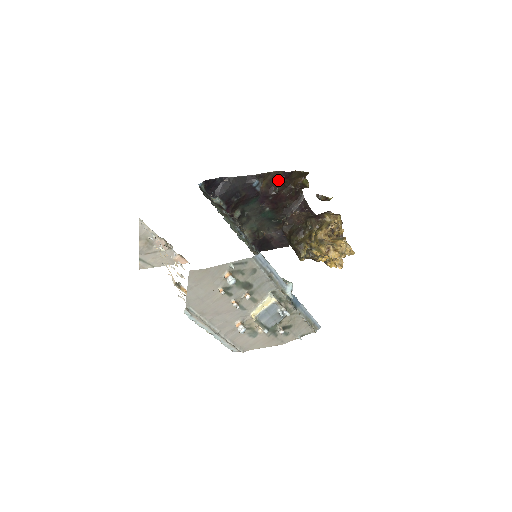
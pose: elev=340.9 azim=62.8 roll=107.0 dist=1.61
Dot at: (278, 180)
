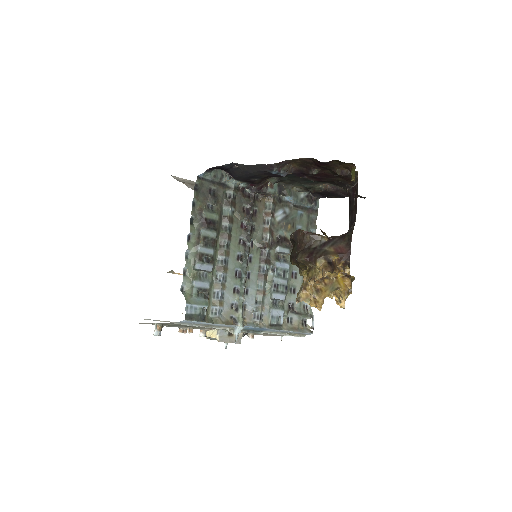
Dot at: (315, 163)
